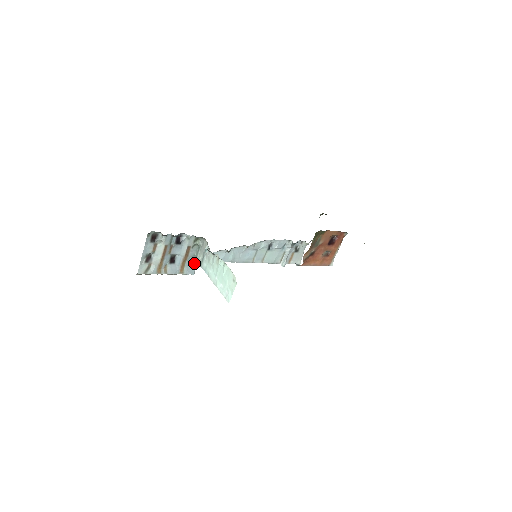
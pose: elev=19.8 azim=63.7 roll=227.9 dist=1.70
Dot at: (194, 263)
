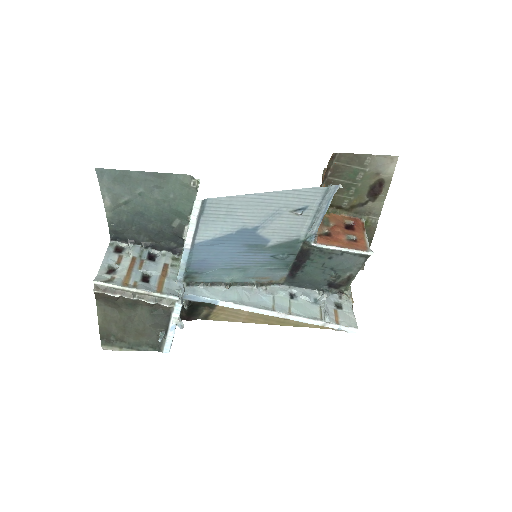
Dot at: (178, 288)
